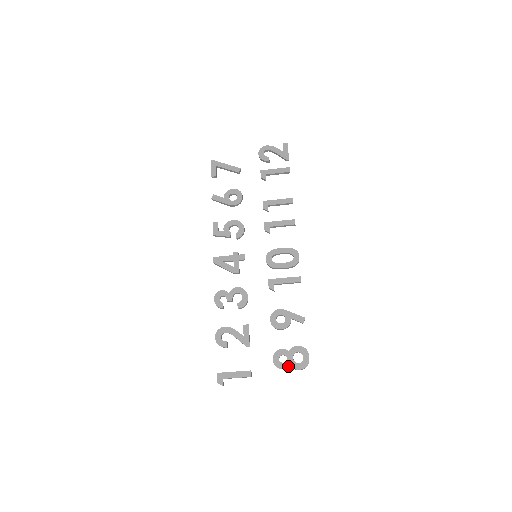
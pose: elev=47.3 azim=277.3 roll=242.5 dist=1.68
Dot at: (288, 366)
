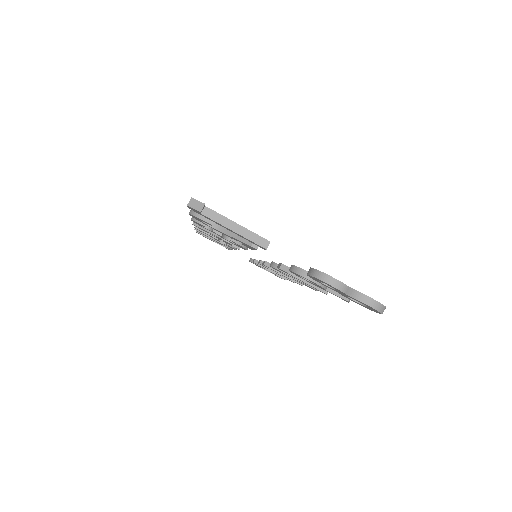
Dot at: occluded
